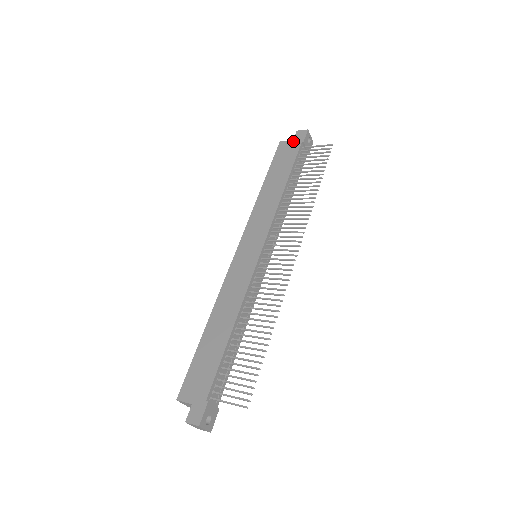
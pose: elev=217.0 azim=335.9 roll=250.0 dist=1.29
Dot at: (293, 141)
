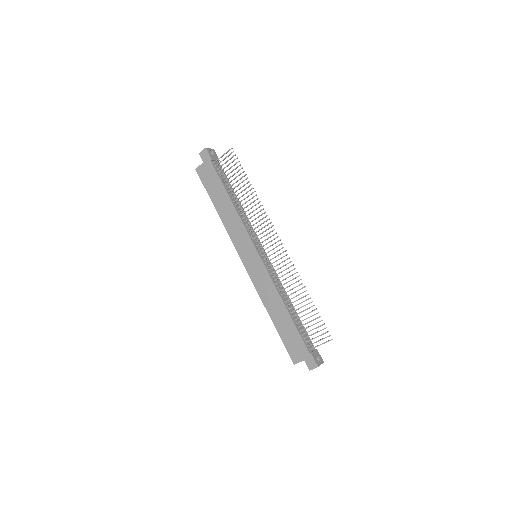
Dot at: (204, 163)
